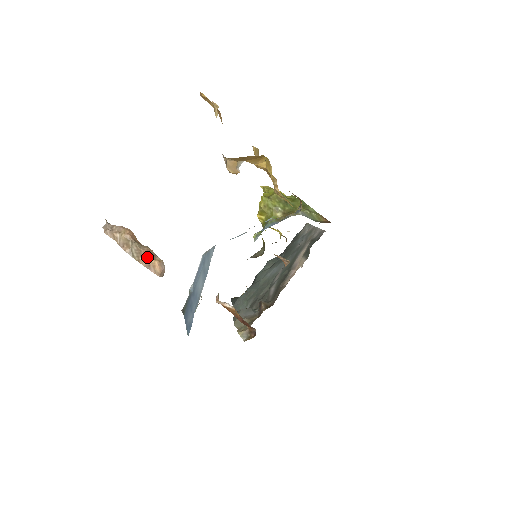
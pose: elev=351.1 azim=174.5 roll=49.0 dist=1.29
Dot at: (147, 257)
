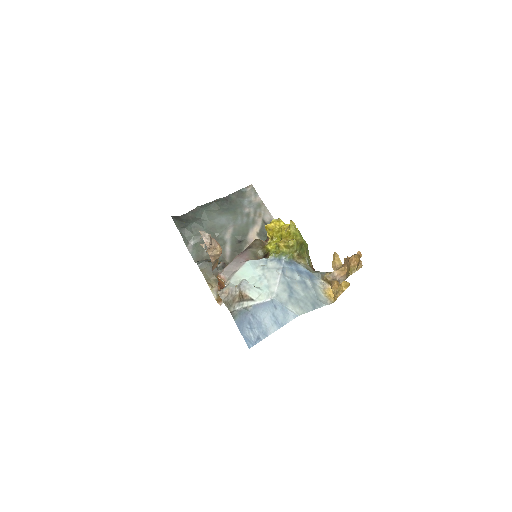
Dot at: (217, 263)
